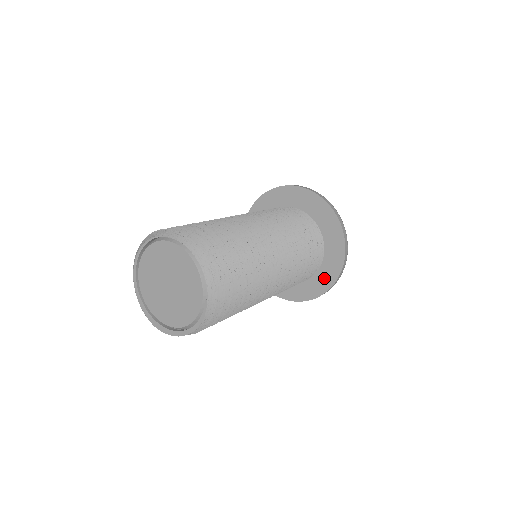
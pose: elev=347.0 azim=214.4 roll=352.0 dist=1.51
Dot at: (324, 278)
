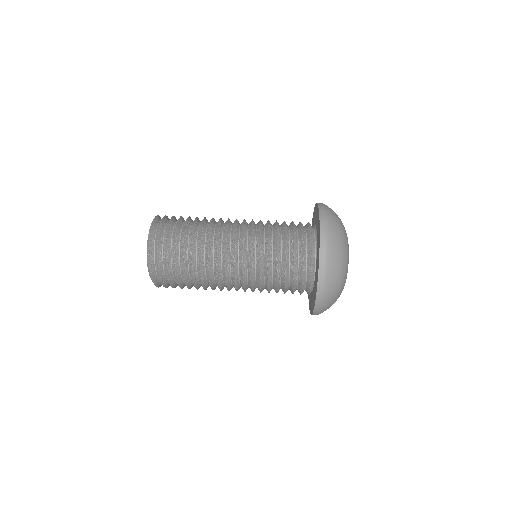
Dot at: occluded
